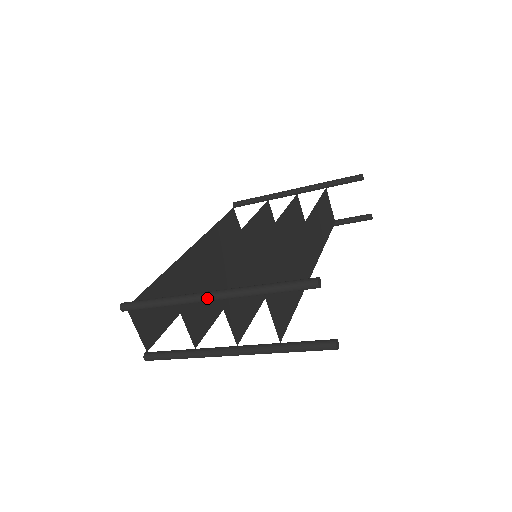
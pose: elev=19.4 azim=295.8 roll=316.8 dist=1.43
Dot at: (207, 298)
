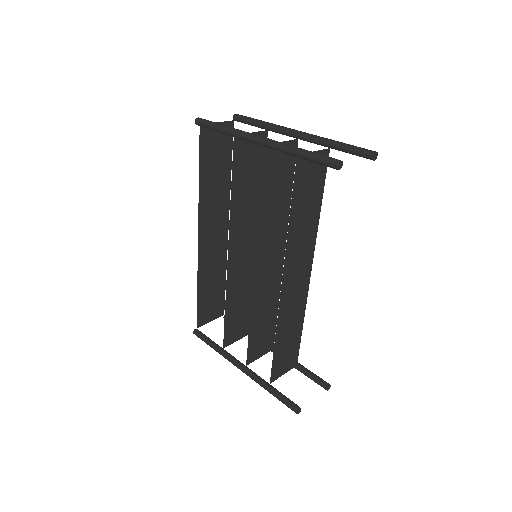
Dot at: (240, 369)
